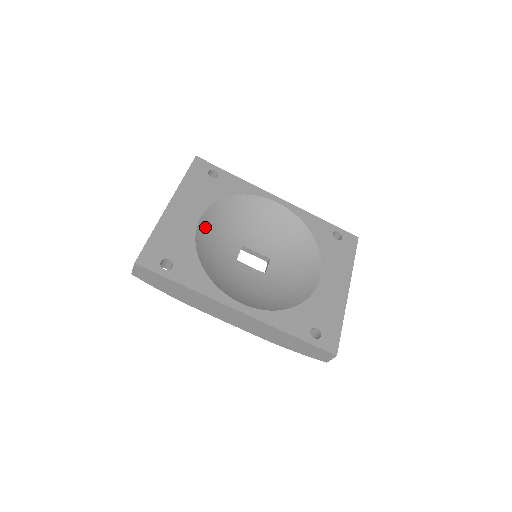
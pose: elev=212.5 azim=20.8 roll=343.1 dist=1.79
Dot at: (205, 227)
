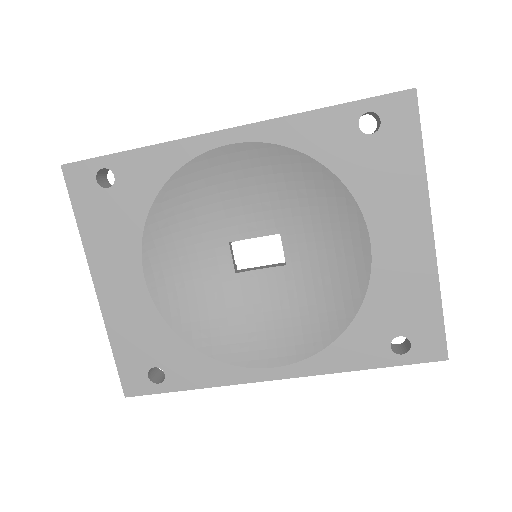
Dot at: (161, 278)
